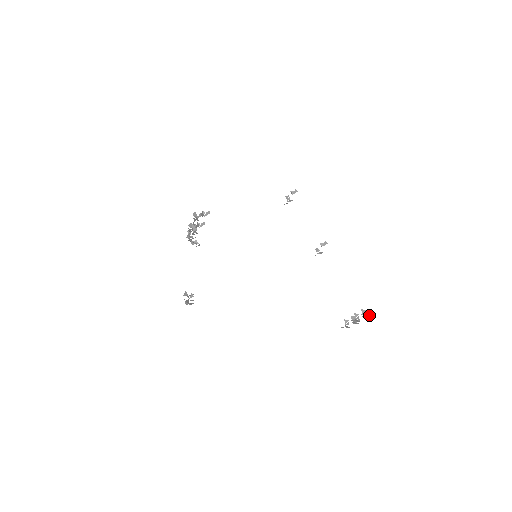
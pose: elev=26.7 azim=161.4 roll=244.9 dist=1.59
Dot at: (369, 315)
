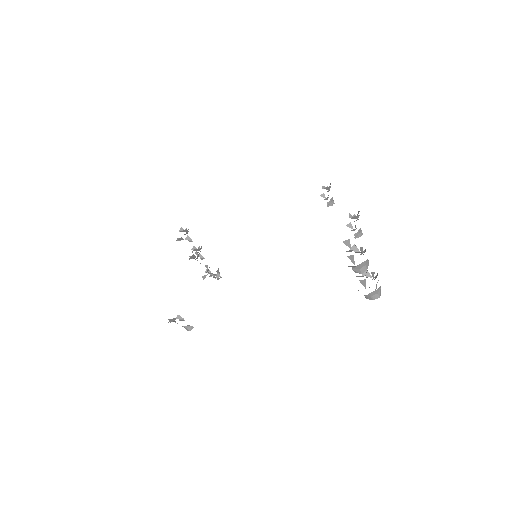
Dot at: occluded
